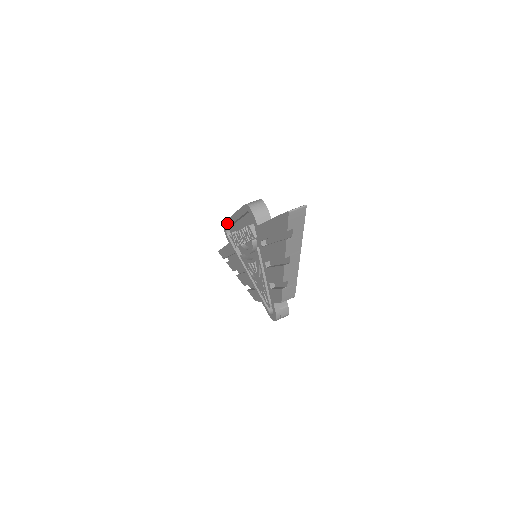
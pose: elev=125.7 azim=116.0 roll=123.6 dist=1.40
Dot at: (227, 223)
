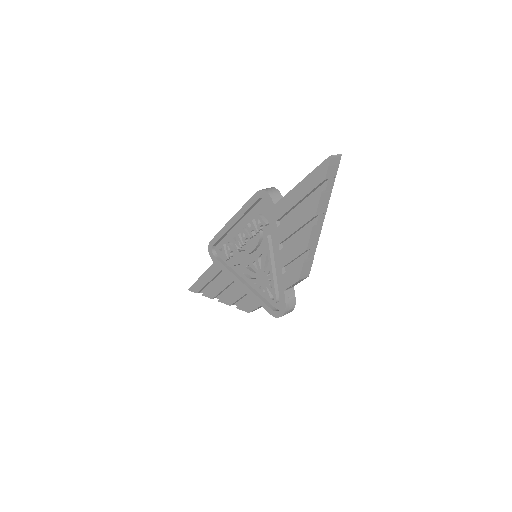
Dot at: (217, 236)
